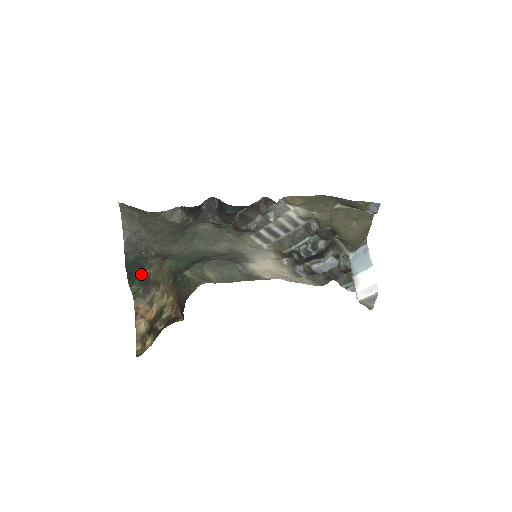
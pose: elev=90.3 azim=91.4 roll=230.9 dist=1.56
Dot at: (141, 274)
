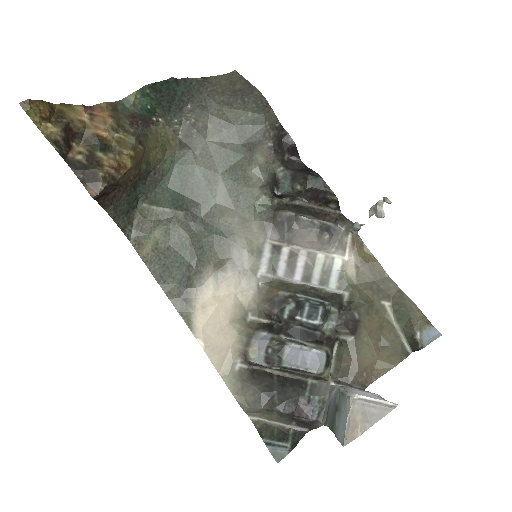
Dot at: (157, 108)
